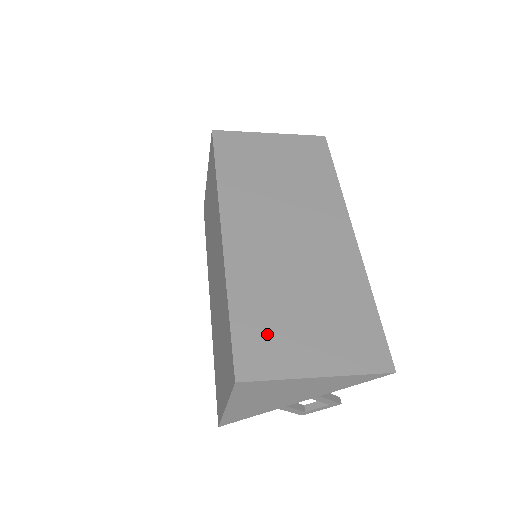
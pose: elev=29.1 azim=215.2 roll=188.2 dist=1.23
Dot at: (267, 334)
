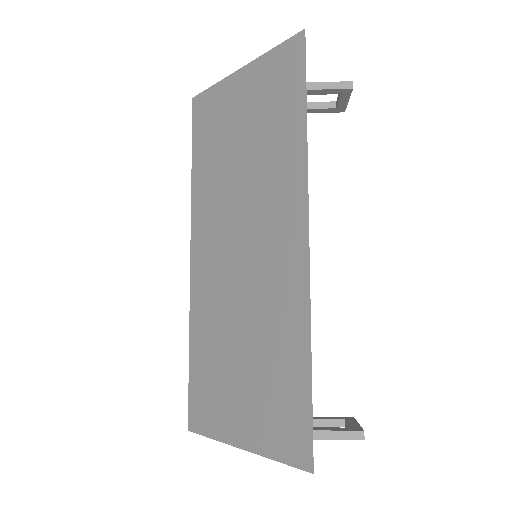
Dot at: (210, 387)
